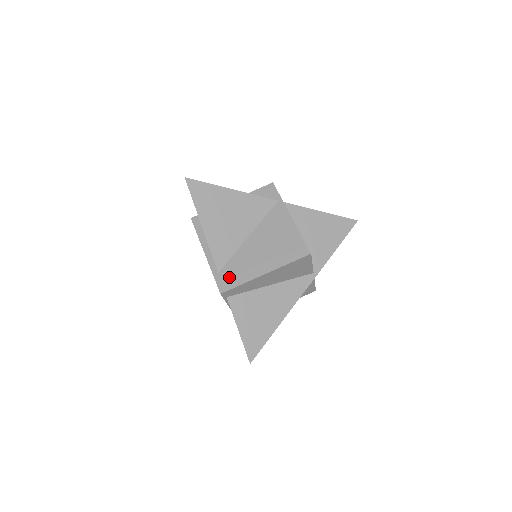
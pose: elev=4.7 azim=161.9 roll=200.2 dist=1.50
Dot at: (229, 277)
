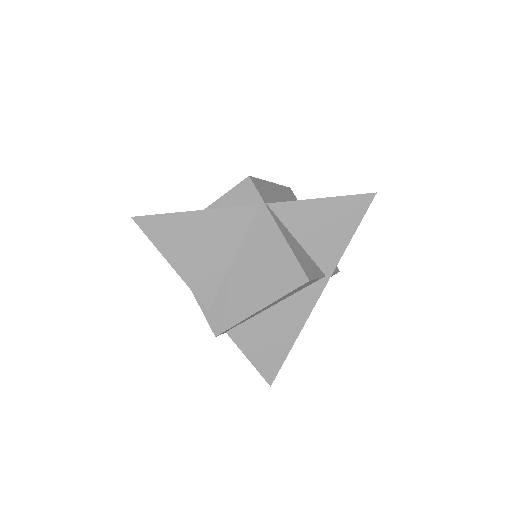
Dot at: (220, 316)
